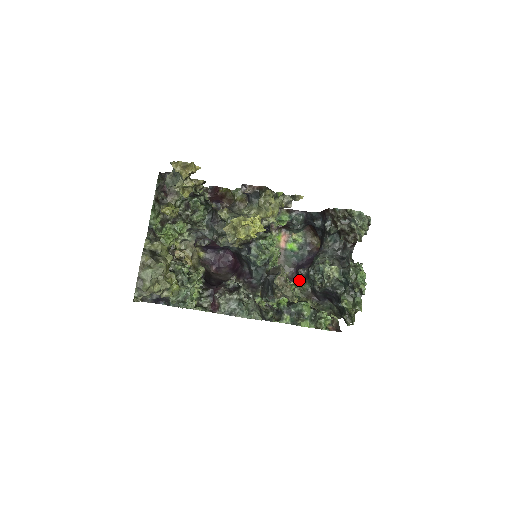
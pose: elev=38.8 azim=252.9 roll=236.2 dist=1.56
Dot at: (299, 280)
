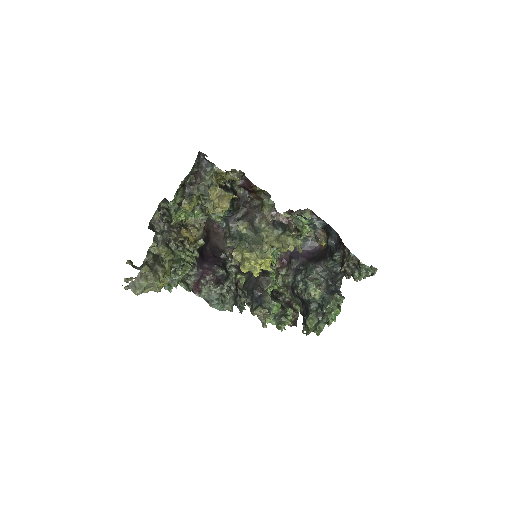
Dot at: (288, 265)
